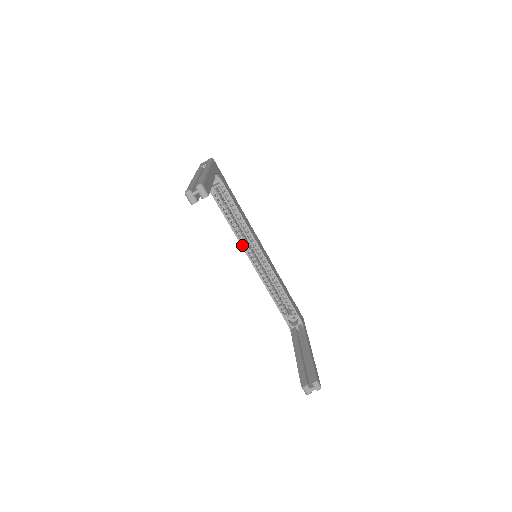
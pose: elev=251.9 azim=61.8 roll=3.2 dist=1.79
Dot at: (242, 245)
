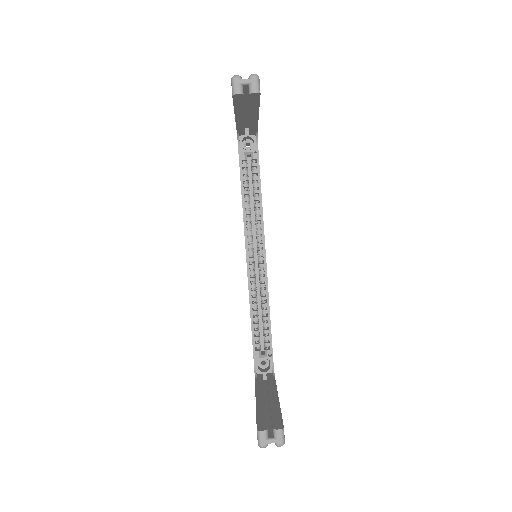
Dot at: (246, 235)
